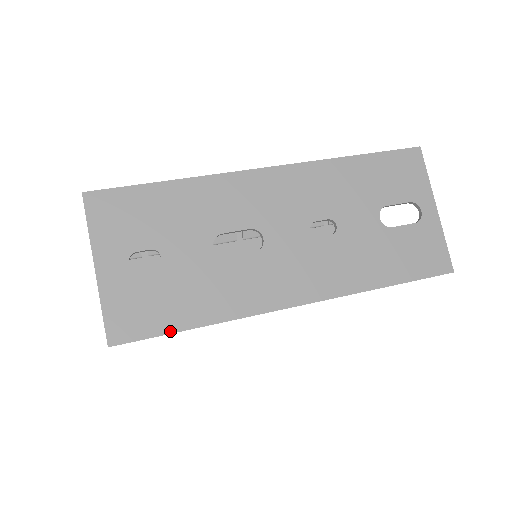
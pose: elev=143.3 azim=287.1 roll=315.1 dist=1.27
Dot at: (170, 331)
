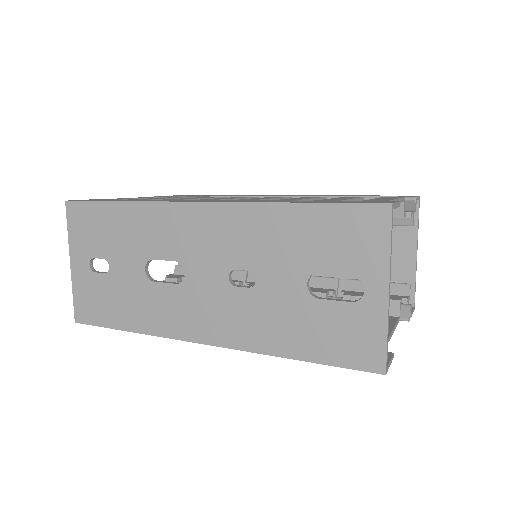
Dot at: (110, 326)
